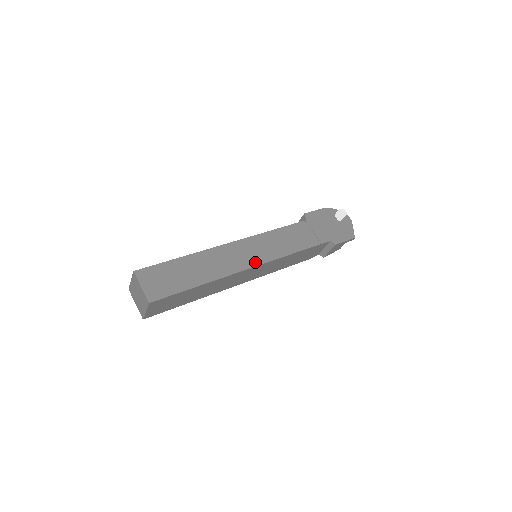
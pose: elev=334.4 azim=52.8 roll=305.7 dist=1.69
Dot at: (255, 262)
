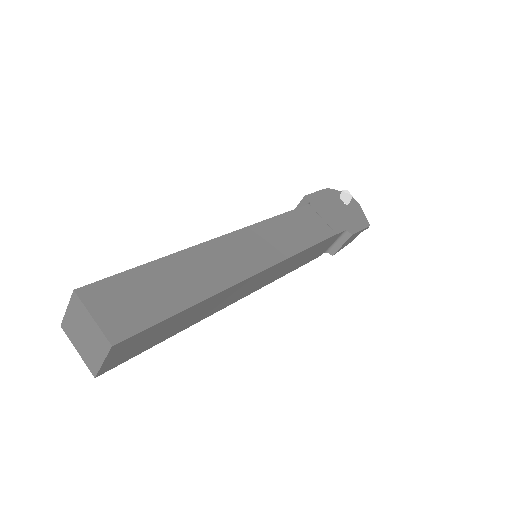
Dot at: (264, 263)
